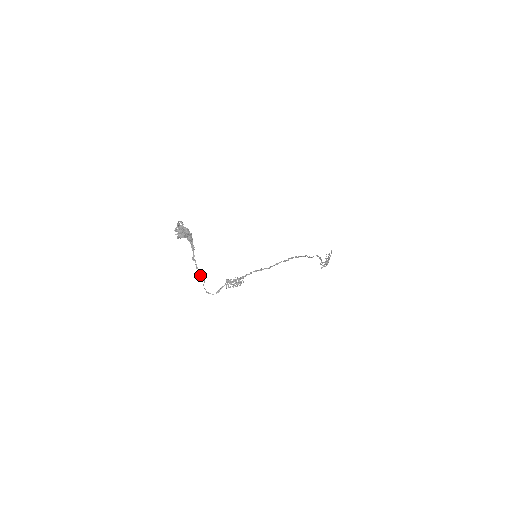
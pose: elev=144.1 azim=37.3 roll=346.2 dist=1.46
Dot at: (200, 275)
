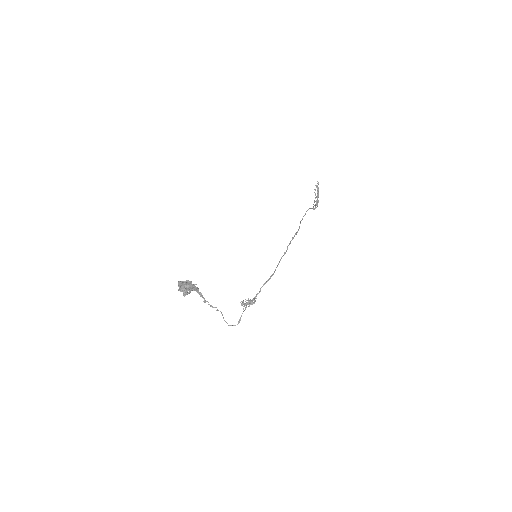
Dot at: occluded
